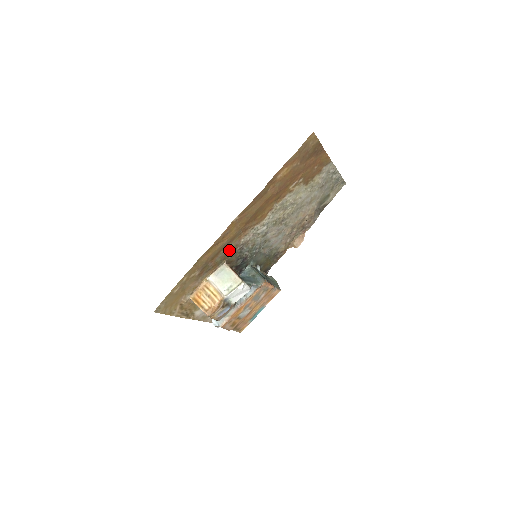
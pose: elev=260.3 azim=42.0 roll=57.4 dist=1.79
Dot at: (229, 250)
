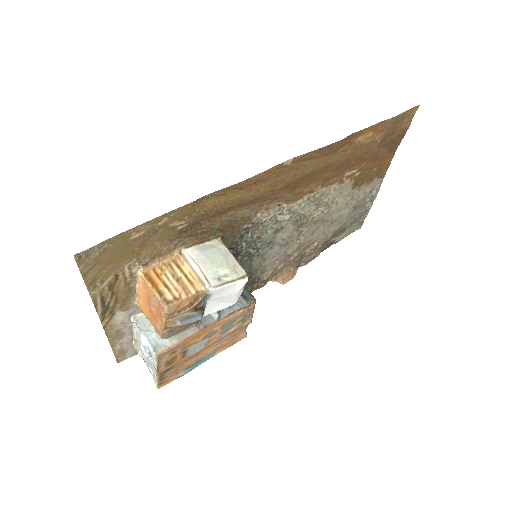
Dot at: (237, 219)
